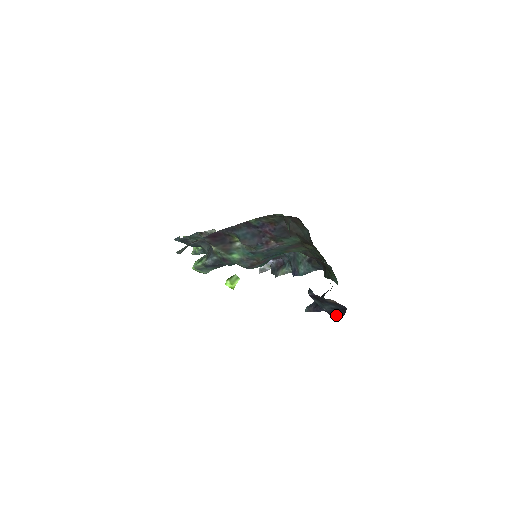
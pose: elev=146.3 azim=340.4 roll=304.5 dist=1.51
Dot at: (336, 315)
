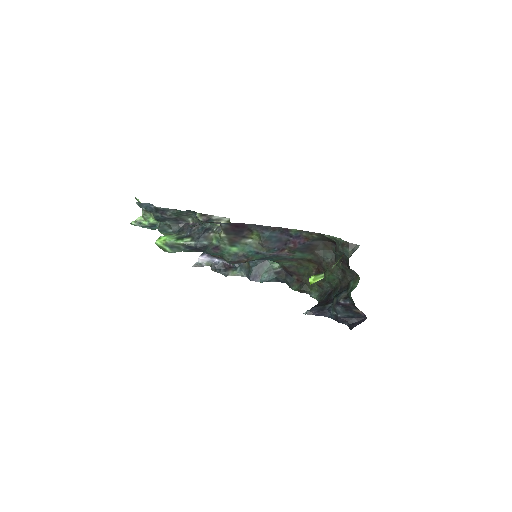
Dot at: (347, 321)
